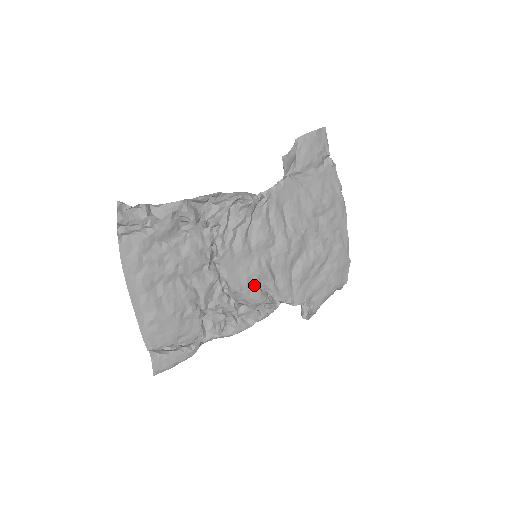
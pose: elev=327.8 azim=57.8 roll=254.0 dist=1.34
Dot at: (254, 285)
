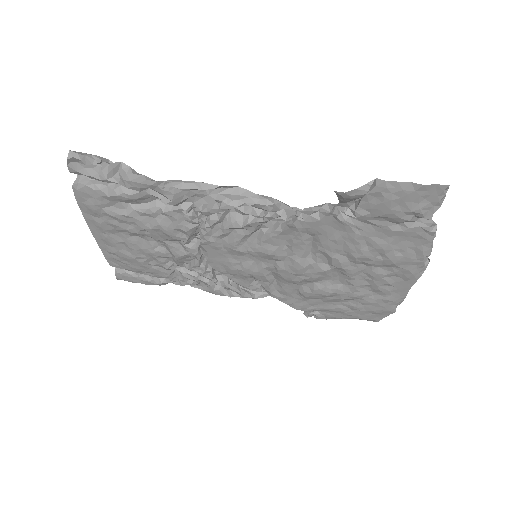
Dot at: (242, 276)
